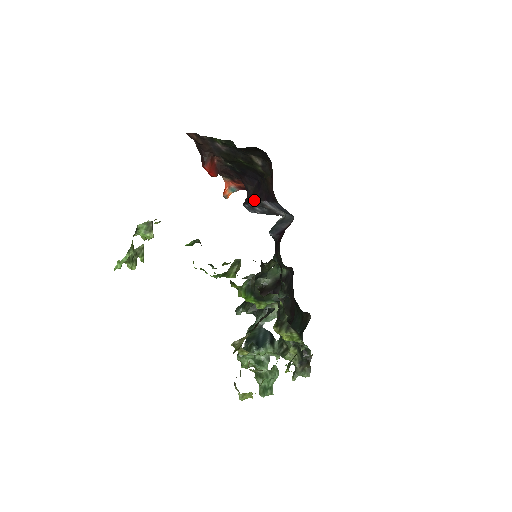
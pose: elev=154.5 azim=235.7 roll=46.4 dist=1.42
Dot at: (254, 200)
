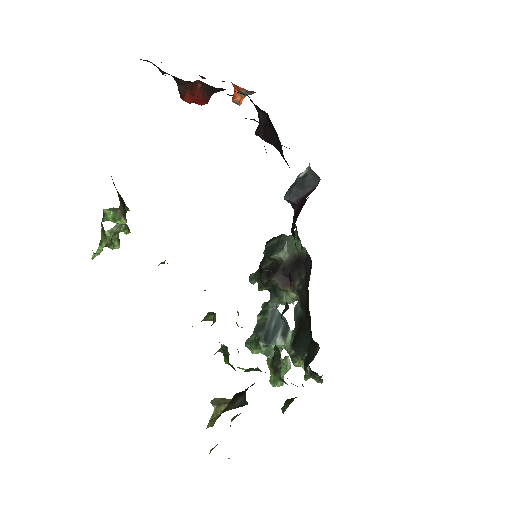
Dot at: (265, 139)
